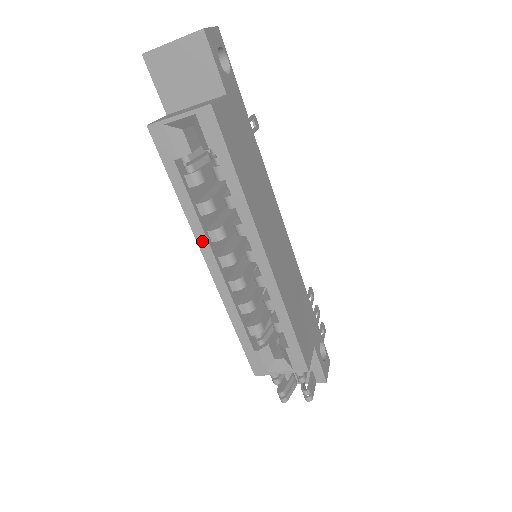
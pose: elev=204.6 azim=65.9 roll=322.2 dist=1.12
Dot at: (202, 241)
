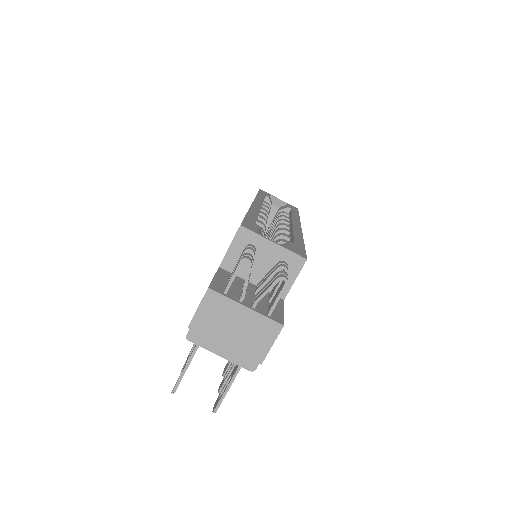
Dot at: (259, 201)
